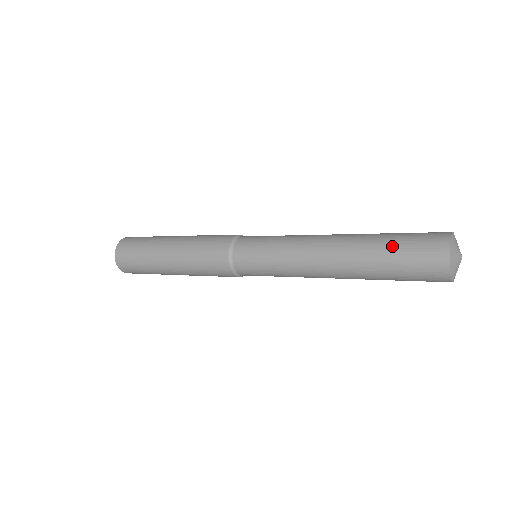
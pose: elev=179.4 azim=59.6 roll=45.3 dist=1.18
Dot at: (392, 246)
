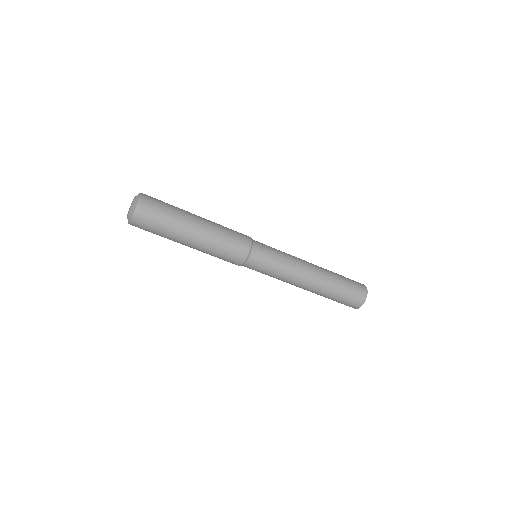
Dot at: occluded
